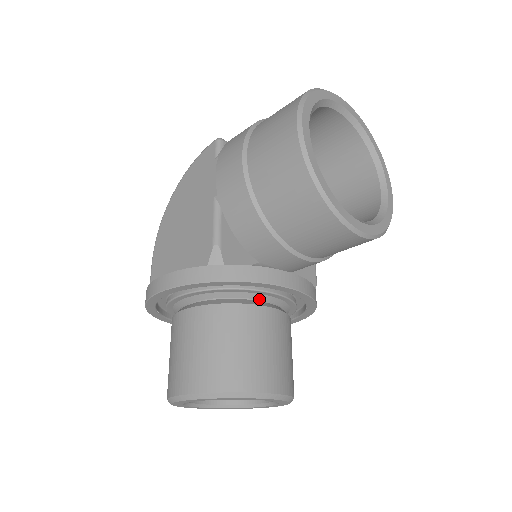
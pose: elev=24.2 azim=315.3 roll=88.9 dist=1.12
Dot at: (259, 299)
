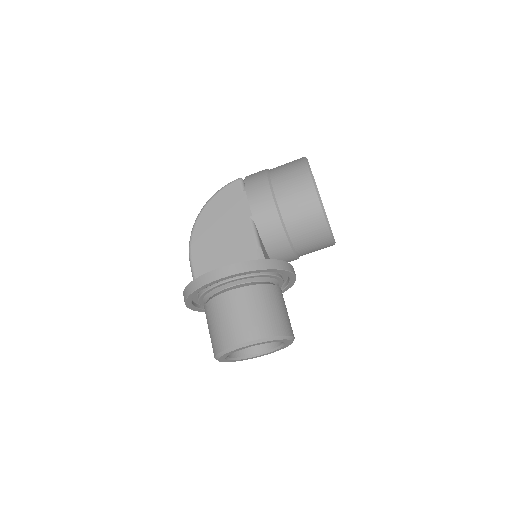
Dot at: (272, 282)
